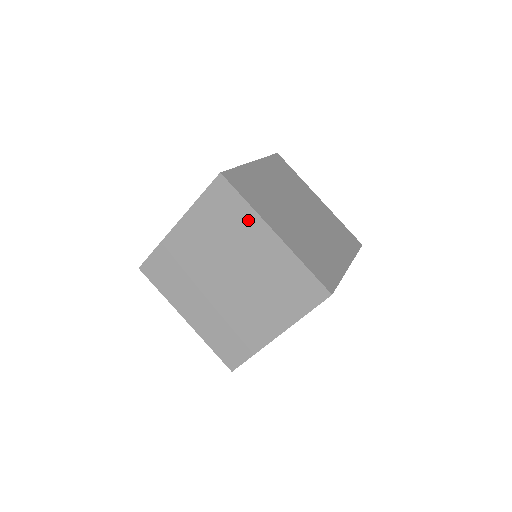
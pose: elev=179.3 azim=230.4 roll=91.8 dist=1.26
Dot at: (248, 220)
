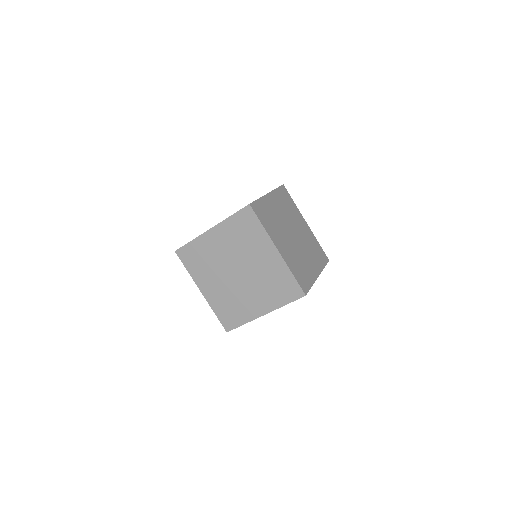
Dot at: (261, 238)
